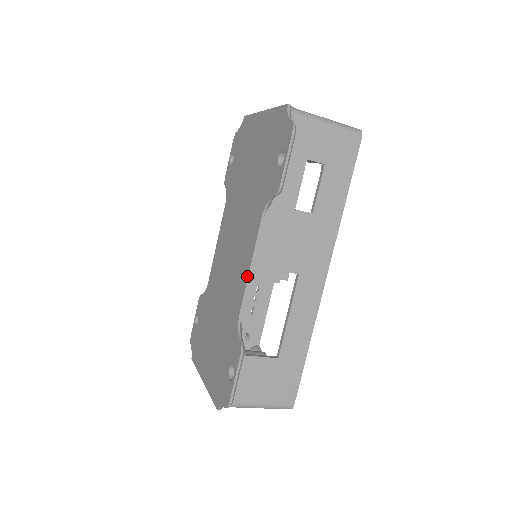
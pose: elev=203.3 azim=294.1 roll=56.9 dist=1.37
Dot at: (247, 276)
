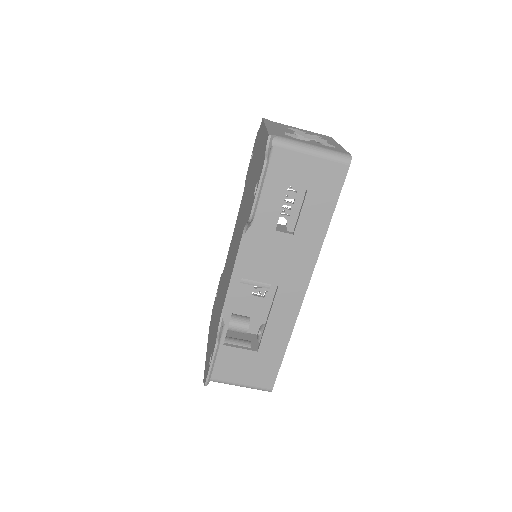
Dot at: (229, 283)
